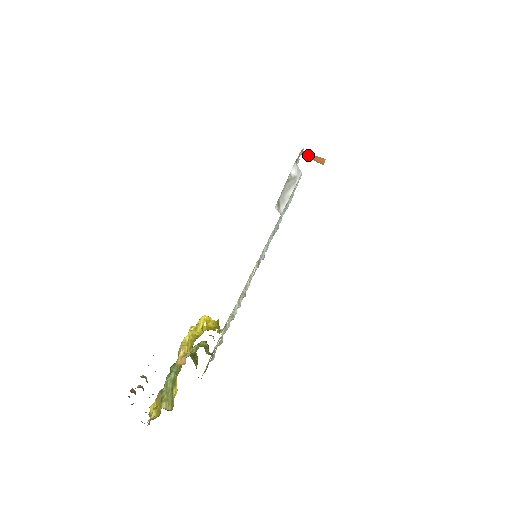
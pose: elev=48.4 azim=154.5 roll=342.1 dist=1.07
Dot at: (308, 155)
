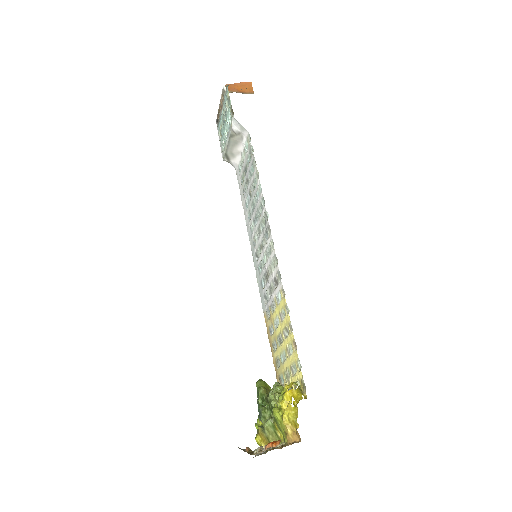
Dot at: (234, 88)
